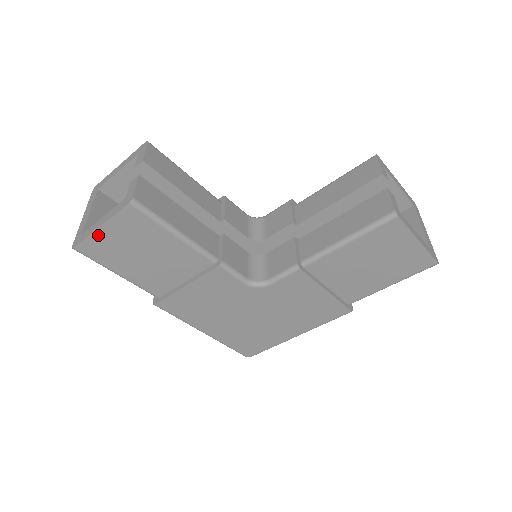
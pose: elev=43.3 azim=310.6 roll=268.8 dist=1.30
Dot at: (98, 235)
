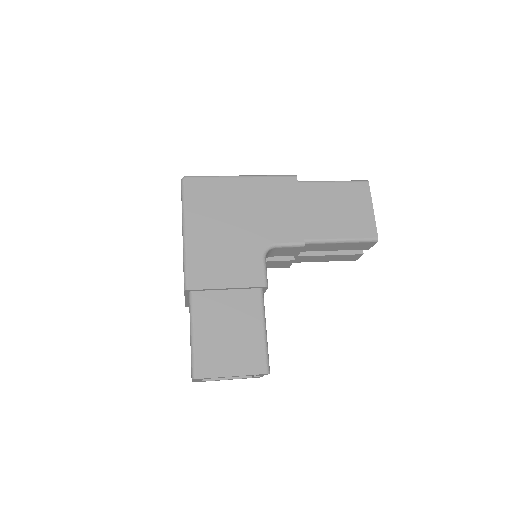
Dot at: occluded
